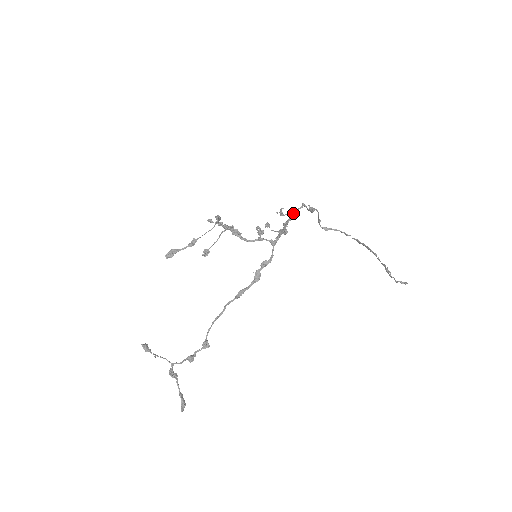
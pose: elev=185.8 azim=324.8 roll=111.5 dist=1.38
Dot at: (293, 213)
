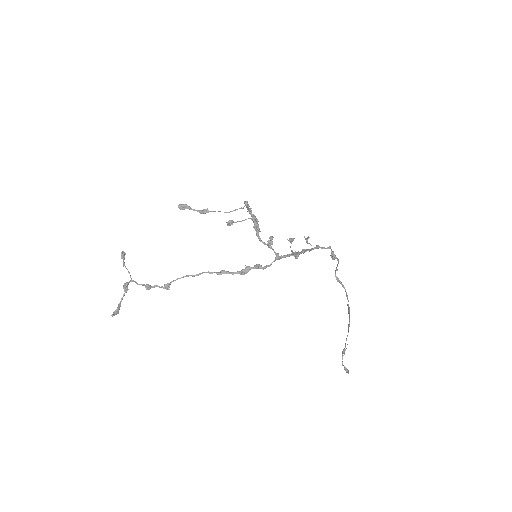
Dot at: (316, 247)
